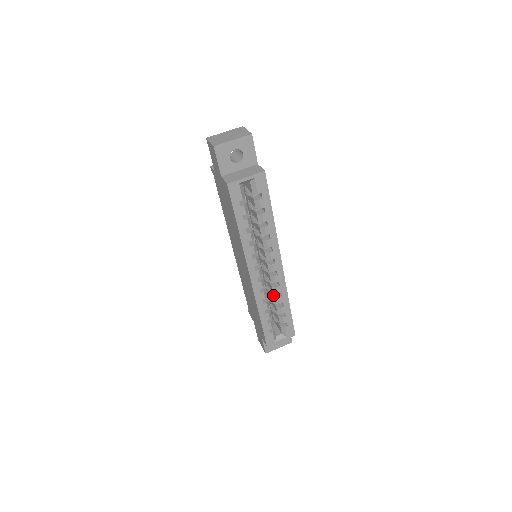
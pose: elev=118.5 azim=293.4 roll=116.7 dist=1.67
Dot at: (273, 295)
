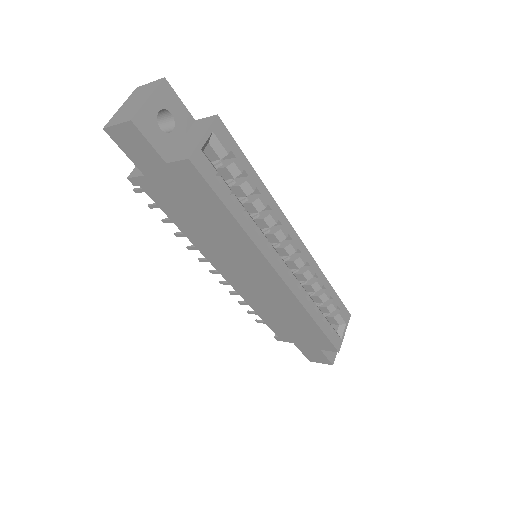
Dot at: (307, 285)
